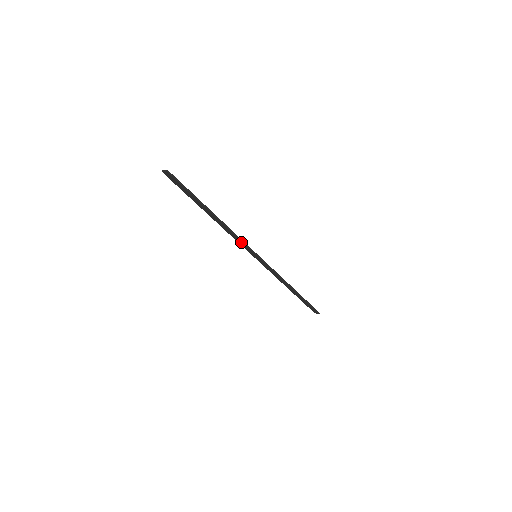
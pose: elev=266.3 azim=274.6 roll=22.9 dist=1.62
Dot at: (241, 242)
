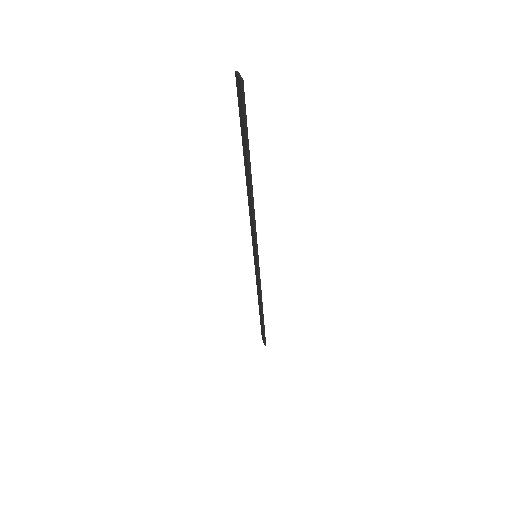
Dot at: (253, 232)
